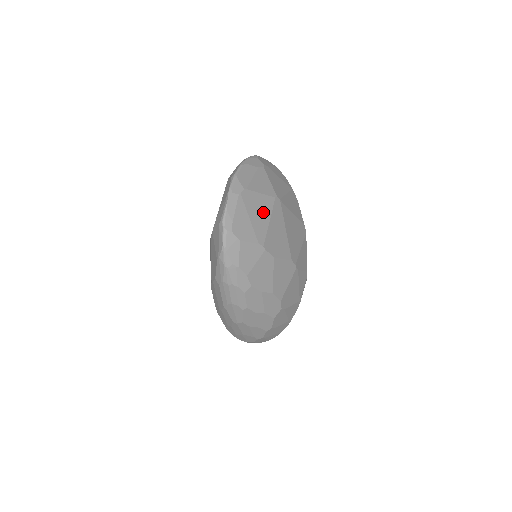
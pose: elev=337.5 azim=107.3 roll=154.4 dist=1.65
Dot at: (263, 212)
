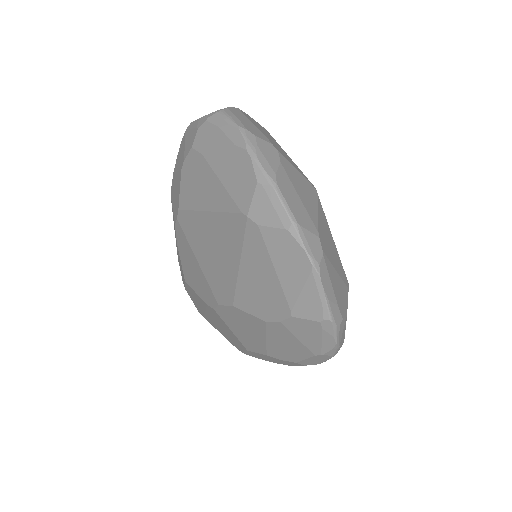
Dot at: (329, 238)
